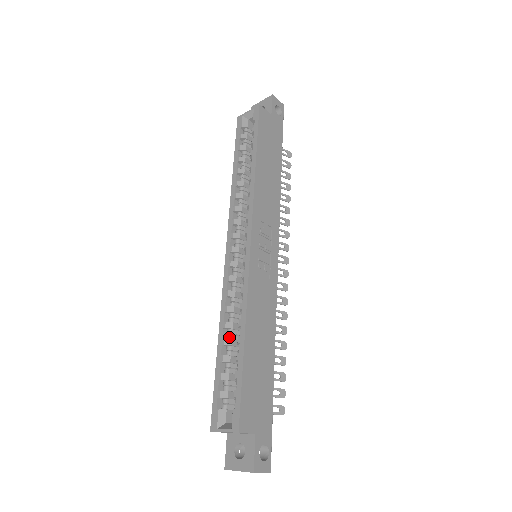
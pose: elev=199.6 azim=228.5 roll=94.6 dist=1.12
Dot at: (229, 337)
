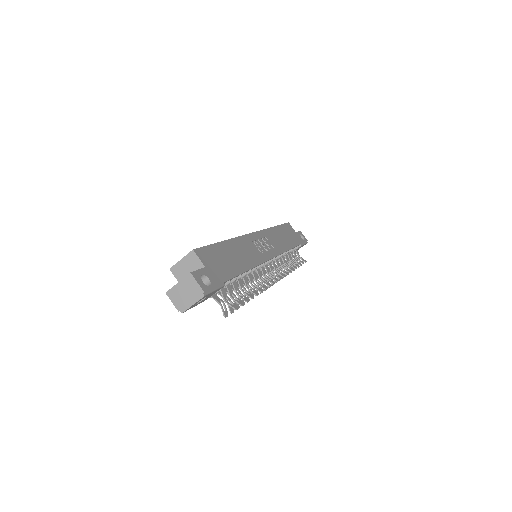
Dot at: occluded
